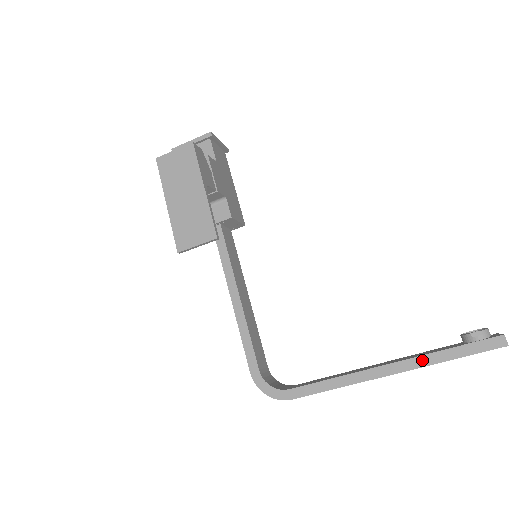
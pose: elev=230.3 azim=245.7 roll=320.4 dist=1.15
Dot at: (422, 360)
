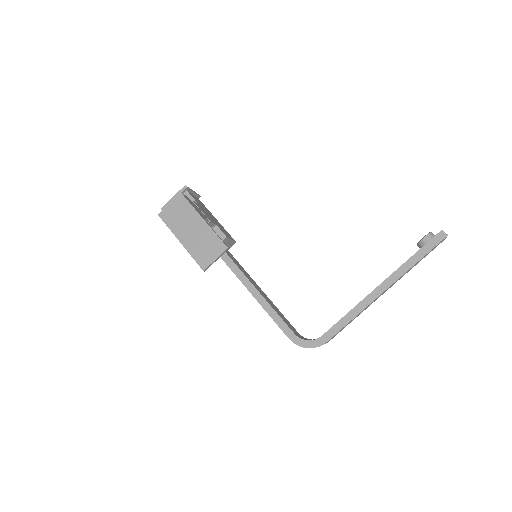
Dot at: (400, 271)
